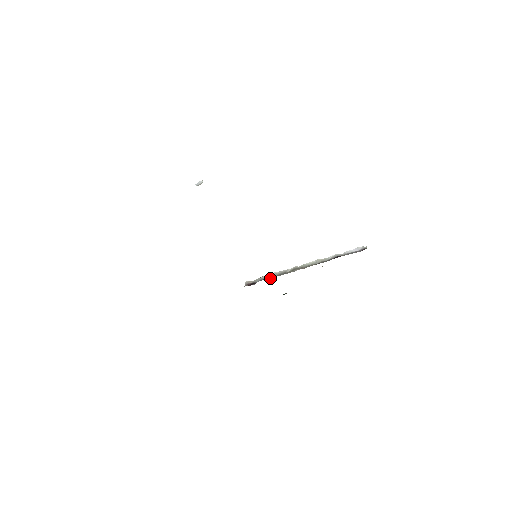
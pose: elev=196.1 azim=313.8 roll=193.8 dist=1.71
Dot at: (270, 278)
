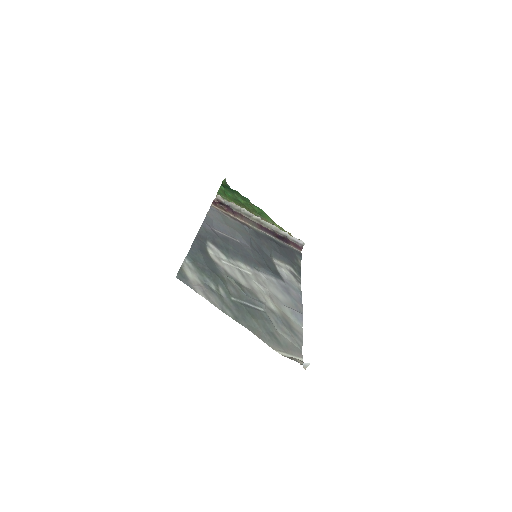
Dot at: (237, 211)
